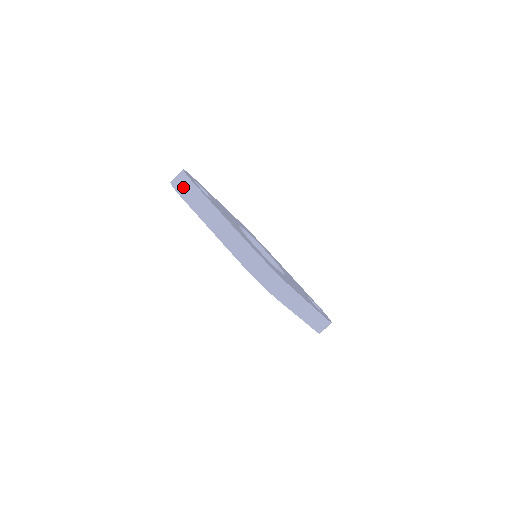
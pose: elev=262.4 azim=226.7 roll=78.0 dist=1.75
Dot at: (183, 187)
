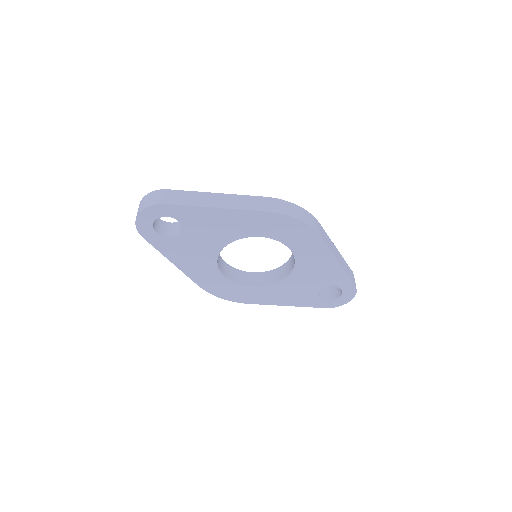
Dot at: (161, 197)
